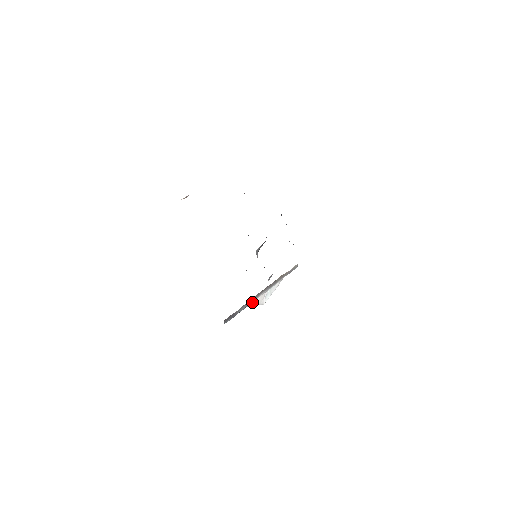
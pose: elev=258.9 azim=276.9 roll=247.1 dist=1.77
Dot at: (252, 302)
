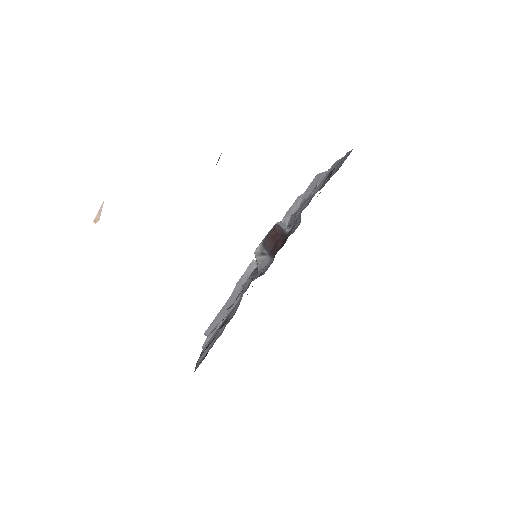
Dot at: occluded
